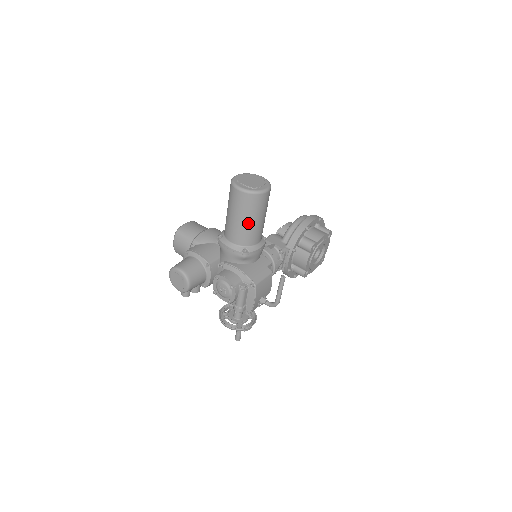
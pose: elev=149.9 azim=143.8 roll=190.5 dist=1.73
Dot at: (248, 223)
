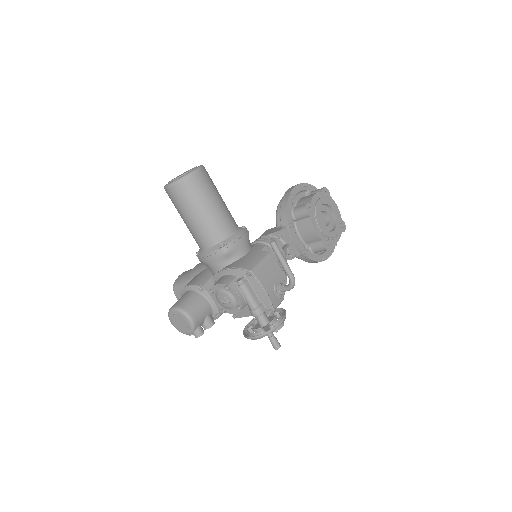
Dot at: (203, 214)
